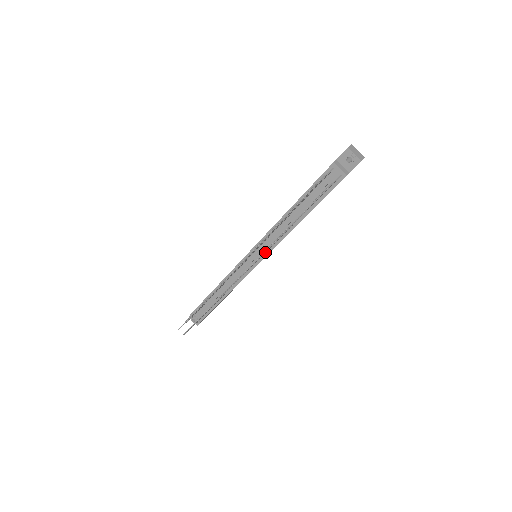
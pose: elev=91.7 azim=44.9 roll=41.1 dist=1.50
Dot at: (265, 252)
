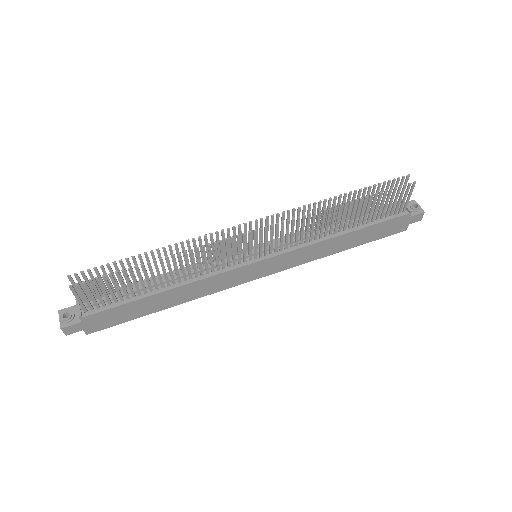
Dot at: occluded
